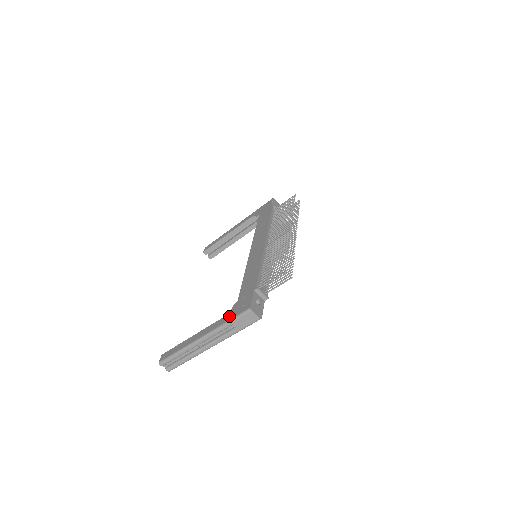
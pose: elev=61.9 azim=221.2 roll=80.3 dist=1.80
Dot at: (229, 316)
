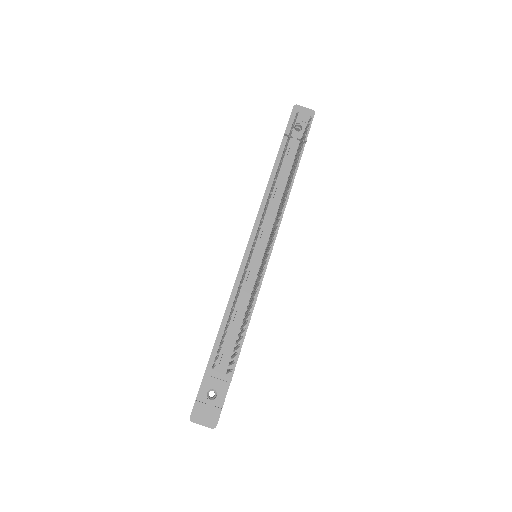
Dot at: occluded
